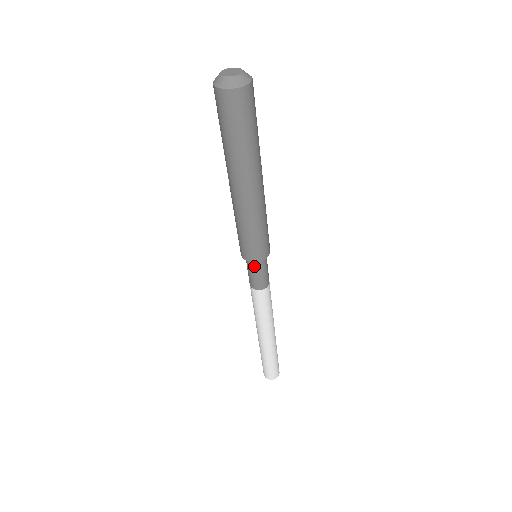
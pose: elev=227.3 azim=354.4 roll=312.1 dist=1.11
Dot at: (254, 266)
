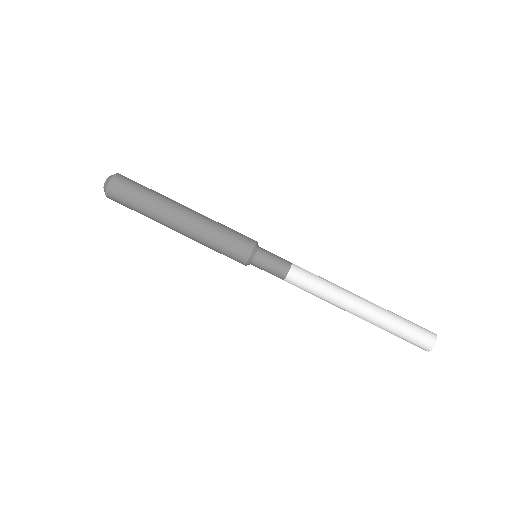
Dot at: (257, 261)
